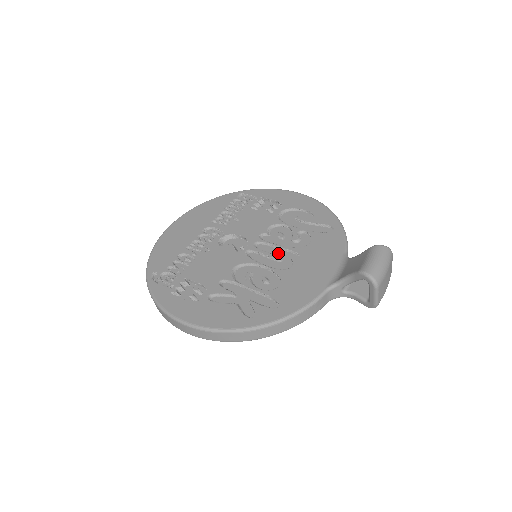
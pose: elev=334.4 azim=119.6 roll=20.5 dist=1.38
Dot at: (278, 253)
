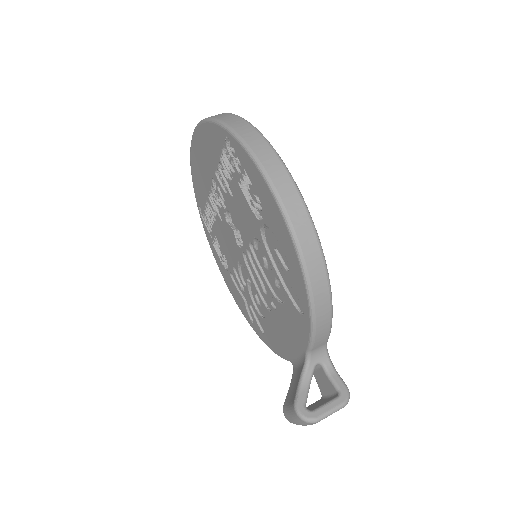
Dot at: (264, 282)
